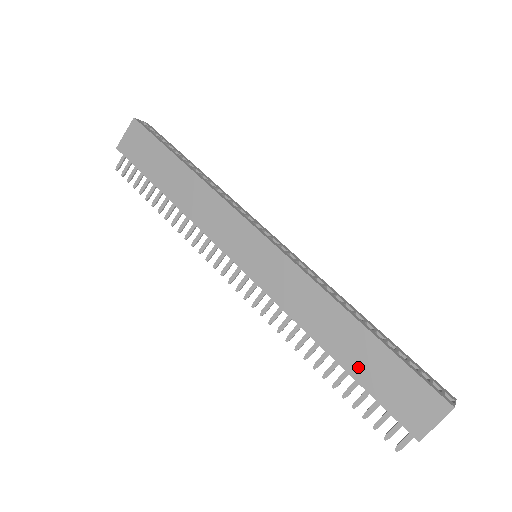
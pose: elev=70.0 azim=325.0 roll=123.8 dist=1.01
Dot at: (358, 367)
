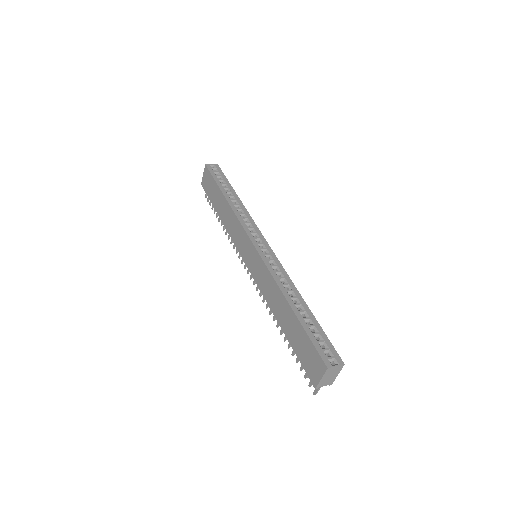
Dot at: (290, 335)
